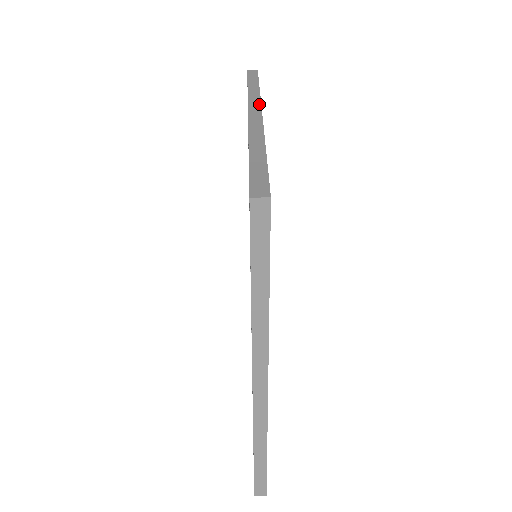
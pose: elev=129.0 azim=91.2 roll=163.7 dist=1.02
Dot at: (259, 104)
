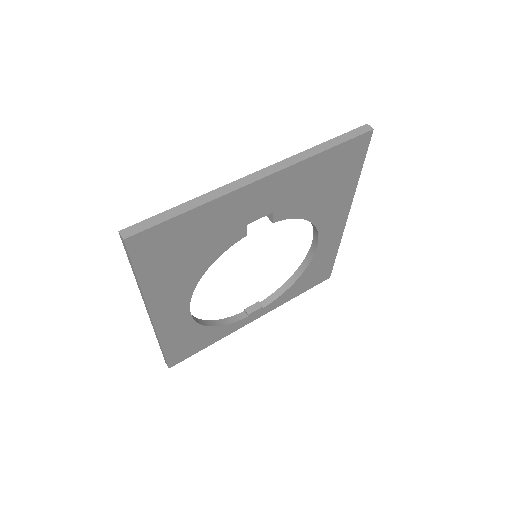
Dot at: (278, 170)
